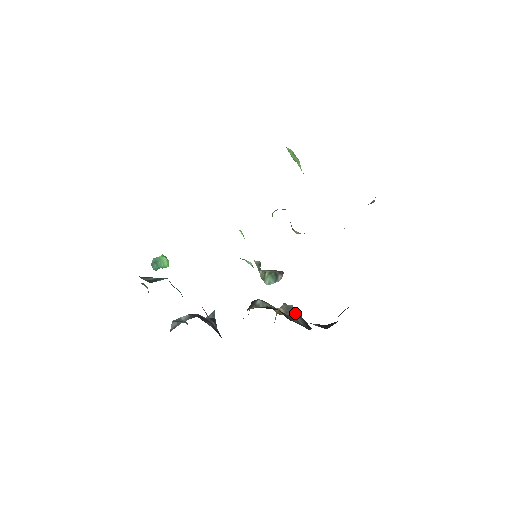
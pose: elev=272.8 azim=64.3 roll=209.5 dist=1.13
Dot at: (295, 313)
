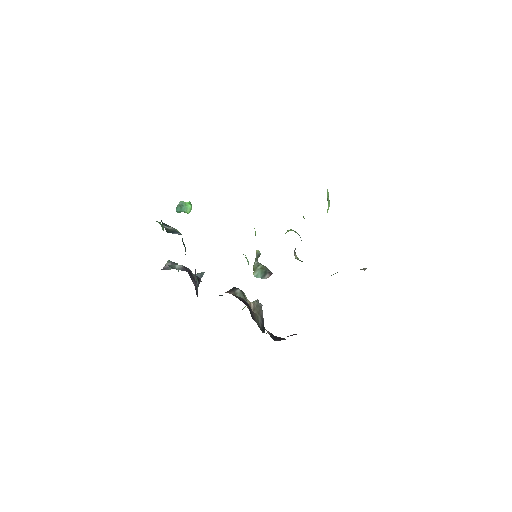
Dot at: (260, 313)
